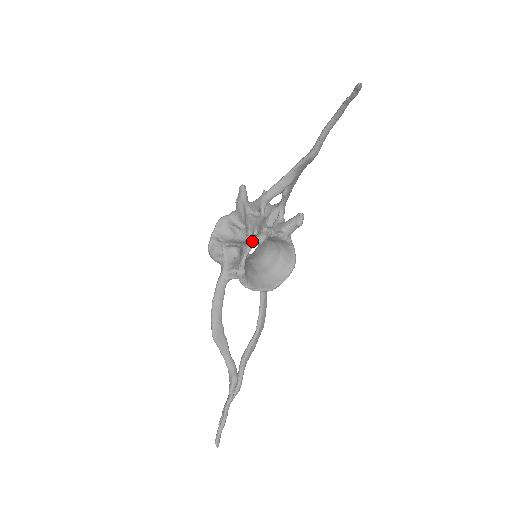
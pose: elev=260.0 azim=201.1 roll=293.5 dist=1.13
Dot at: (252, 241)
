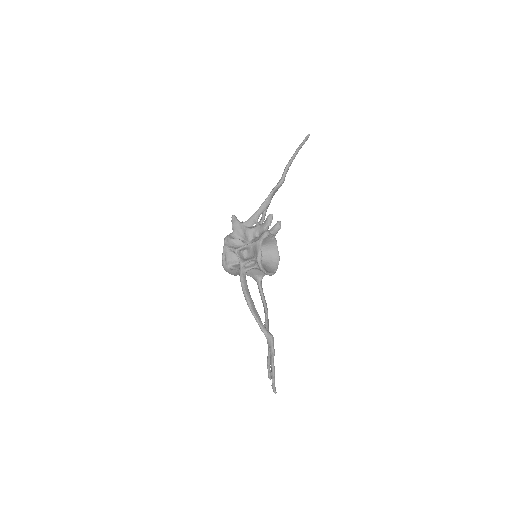
Dot at: (262, 236)
